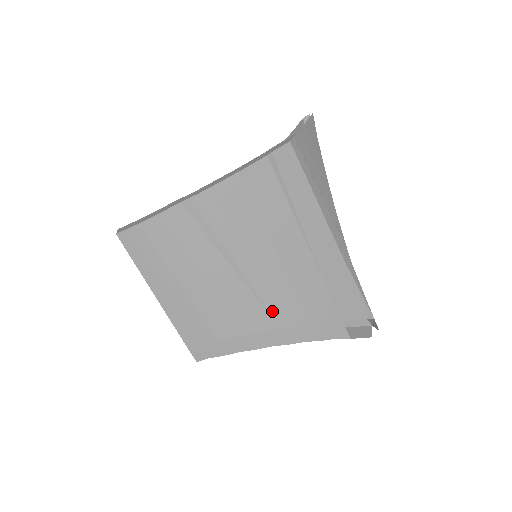
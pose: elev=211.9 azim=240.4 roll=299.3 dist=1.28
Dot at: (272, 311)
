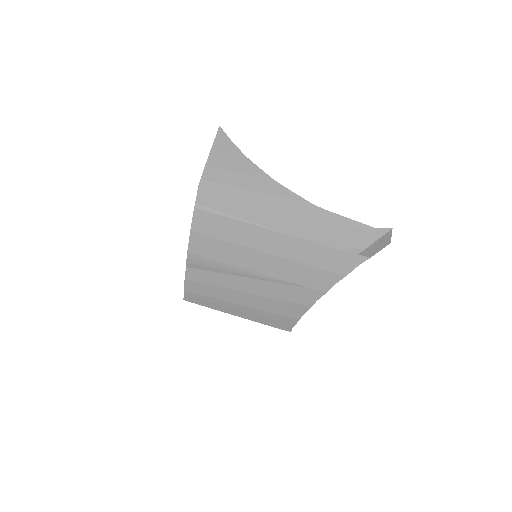
Dot at: (293, 282)
